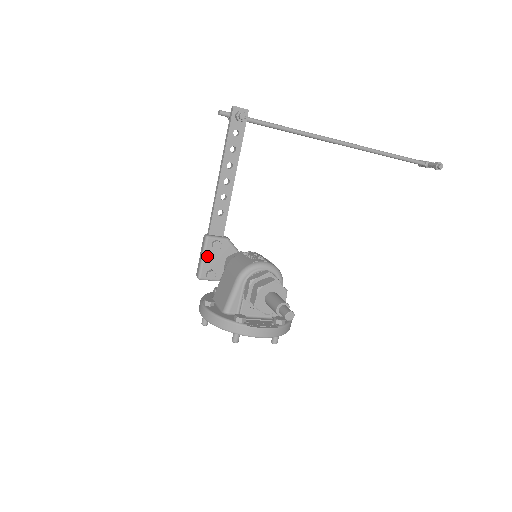
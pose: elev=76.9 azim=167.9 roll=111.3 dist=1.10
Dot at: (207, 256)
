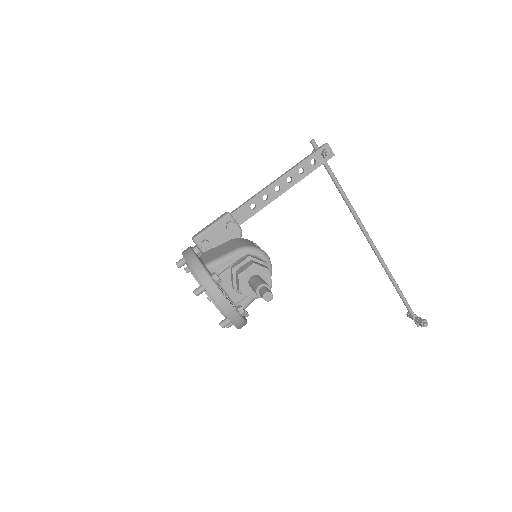
Dot at: (216, 228)
